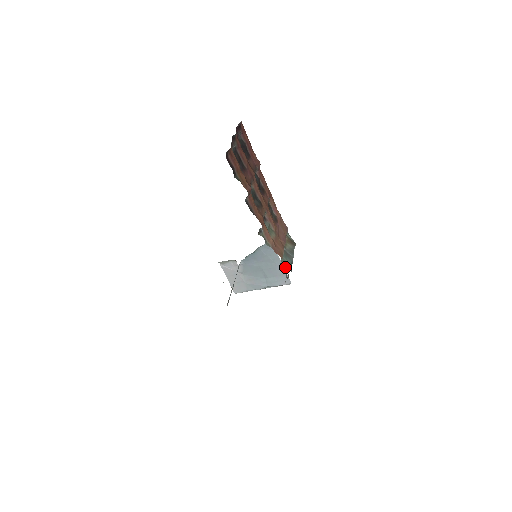
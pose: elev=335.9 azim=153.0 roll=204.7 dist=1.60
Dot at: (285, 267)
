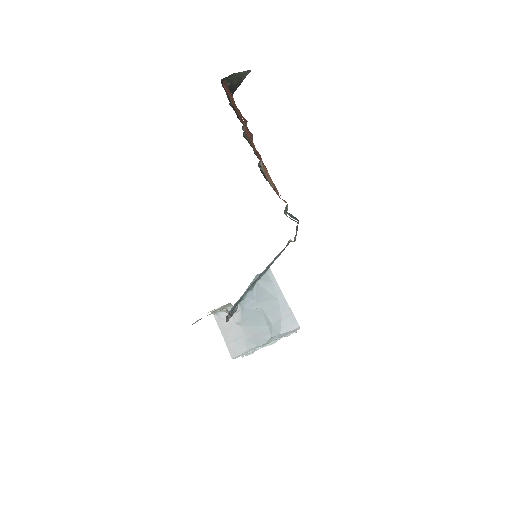
Dot at: (291, 217)
